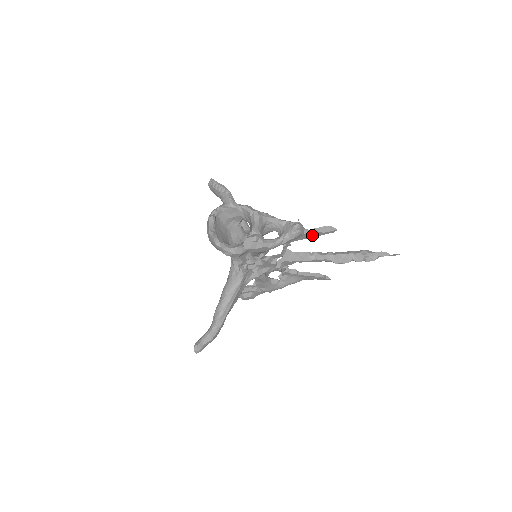
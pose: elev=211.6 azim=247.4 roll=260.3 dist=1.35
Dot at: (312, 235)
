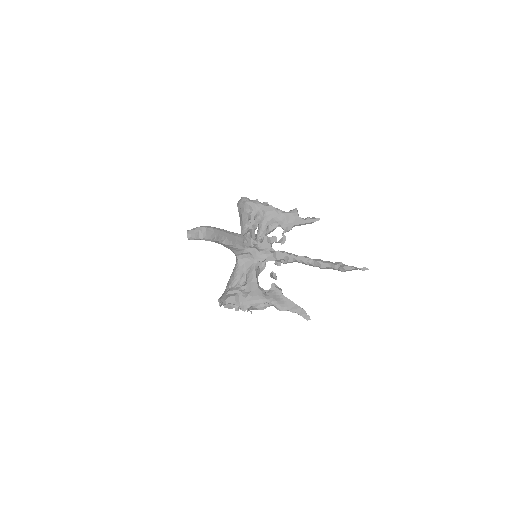
Dot at: (303, 221)
